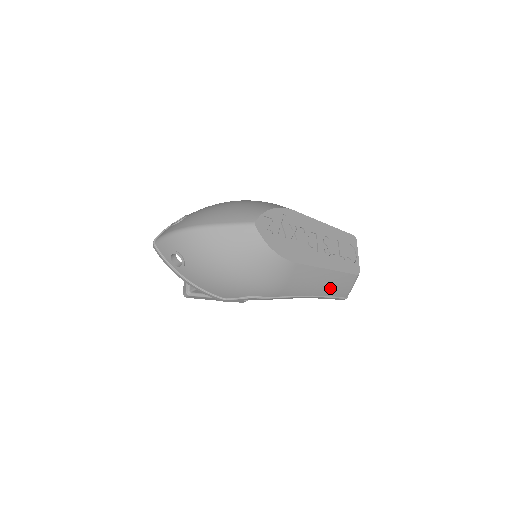
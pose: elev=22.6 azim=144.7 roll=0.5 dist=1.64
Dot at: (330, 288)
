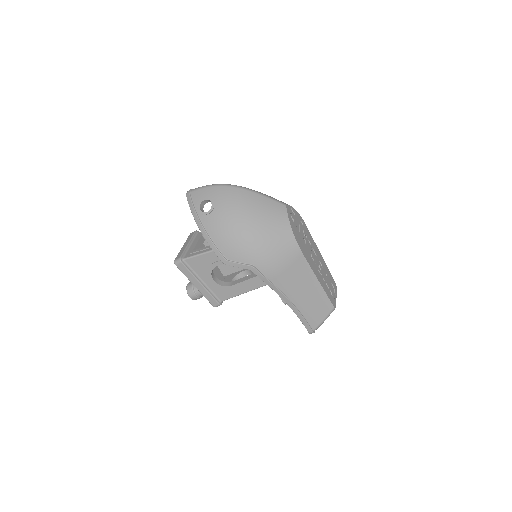
Dot at: (309, 306)
